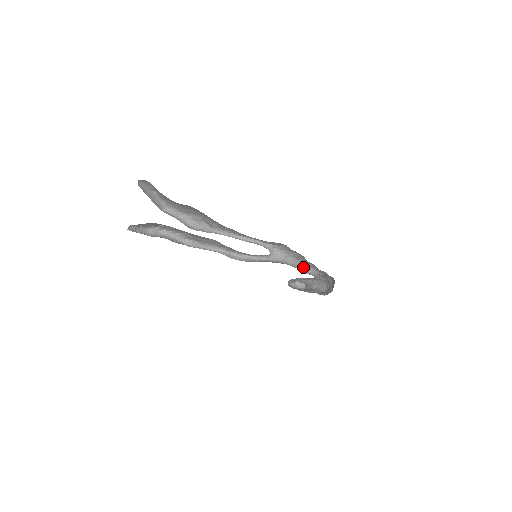
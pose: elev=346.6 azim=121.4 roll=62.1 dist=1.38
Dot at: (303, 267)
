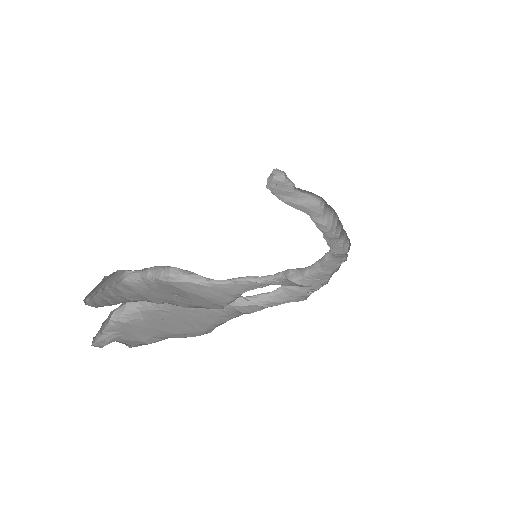
Dot at: (320, 259)
